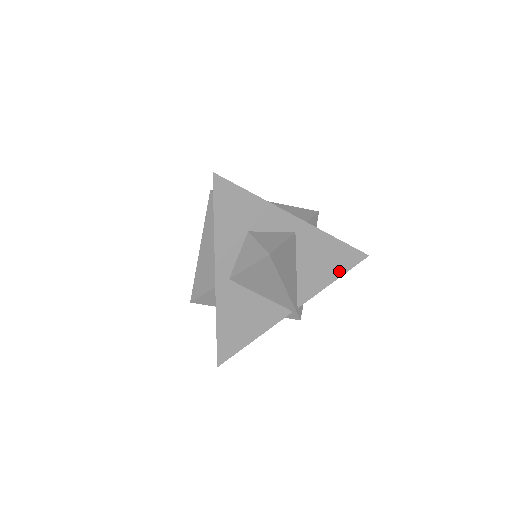
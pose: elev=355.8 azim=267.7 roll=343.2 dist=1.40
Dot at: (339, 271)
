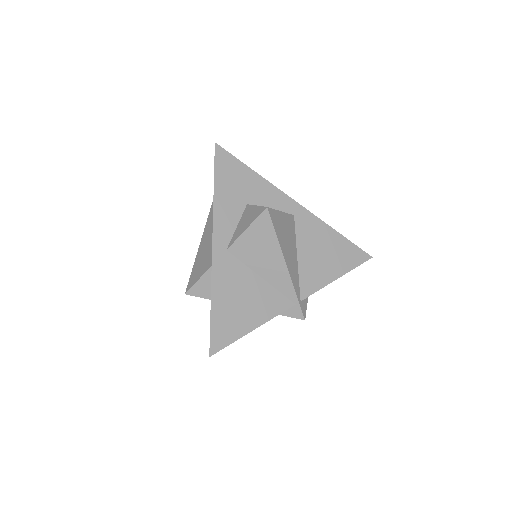
Dot at: (342, 268)
